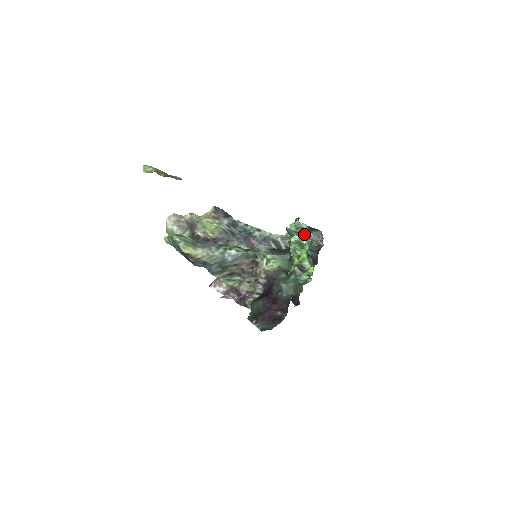
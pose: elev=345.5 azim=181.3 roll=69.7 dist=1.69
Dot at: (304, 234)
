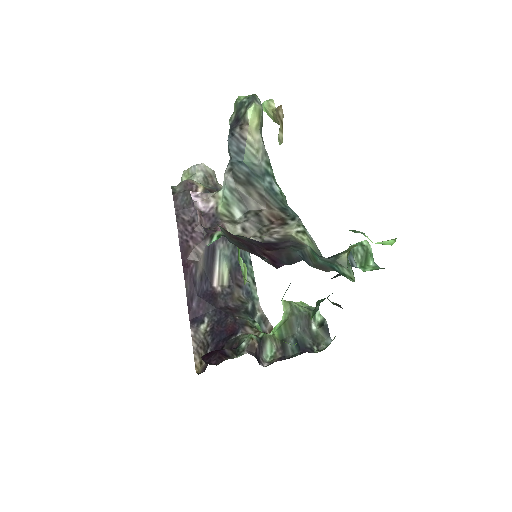
Dot at: occluded
